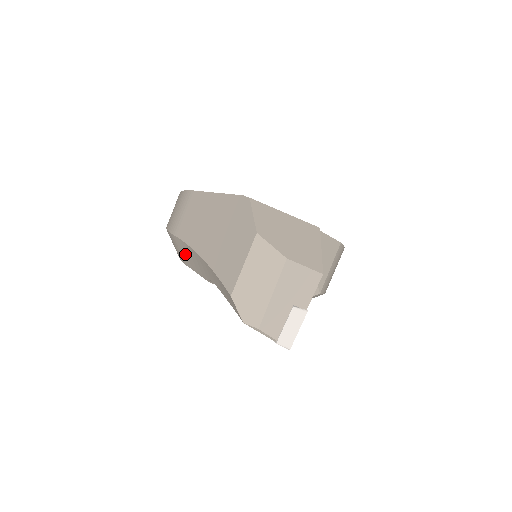
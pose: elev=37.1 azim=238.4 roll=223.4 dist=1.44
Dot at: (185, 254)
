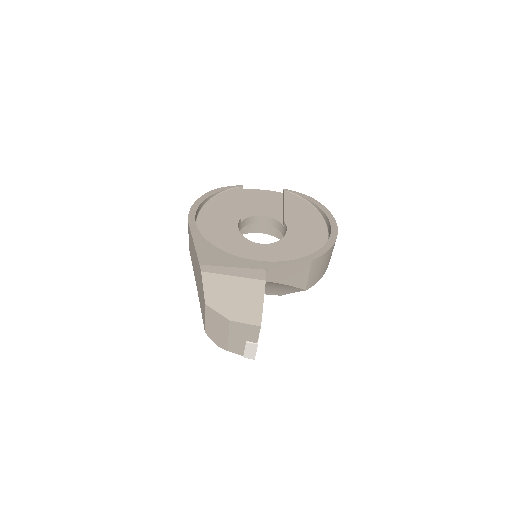
Dot at: occluded
